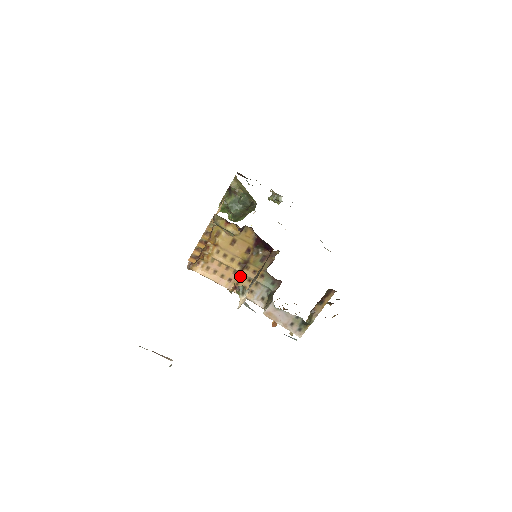
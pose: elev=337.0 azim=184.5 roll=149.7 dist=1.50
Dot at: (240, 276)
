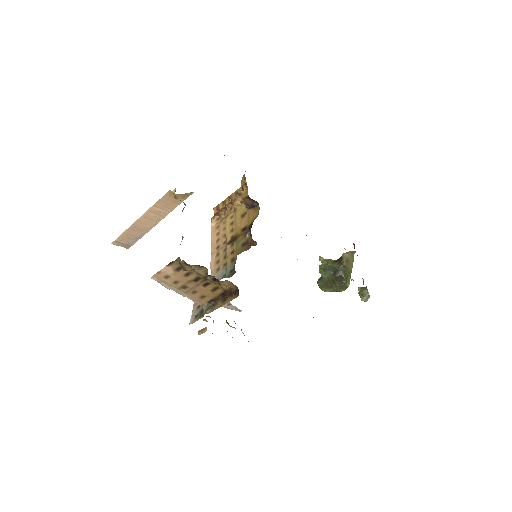
Dot at: (224, 249)
